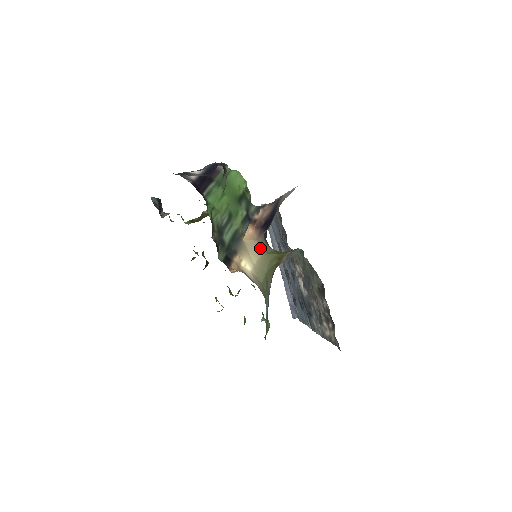
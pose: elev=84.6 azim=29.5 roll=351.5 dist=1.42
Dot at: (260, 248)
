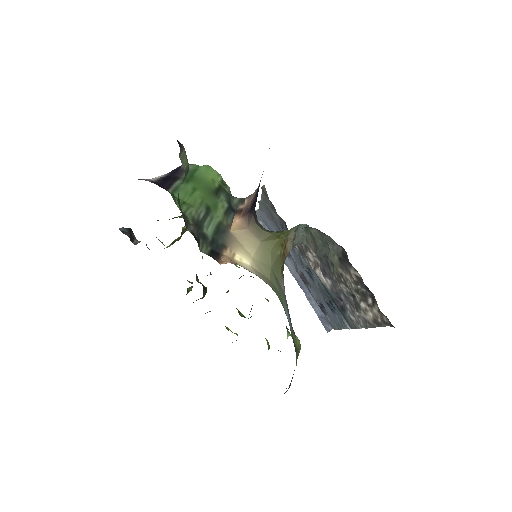
Dot at: (254, 237)
